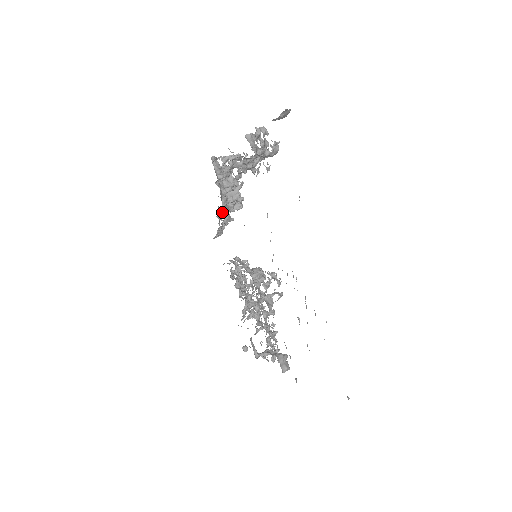
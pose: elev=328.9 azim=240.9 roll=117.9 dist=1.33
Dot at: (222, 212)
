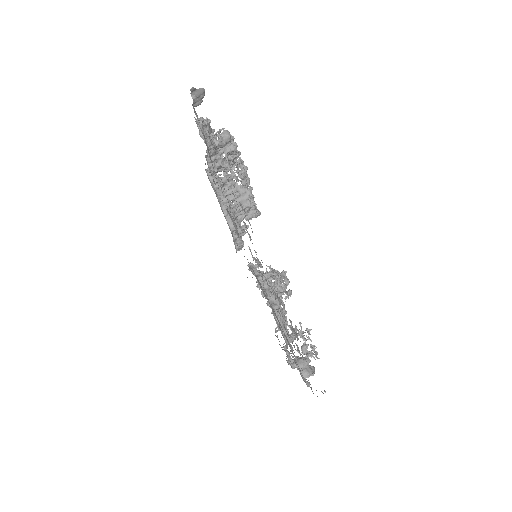
Dot at: (226, 220)
